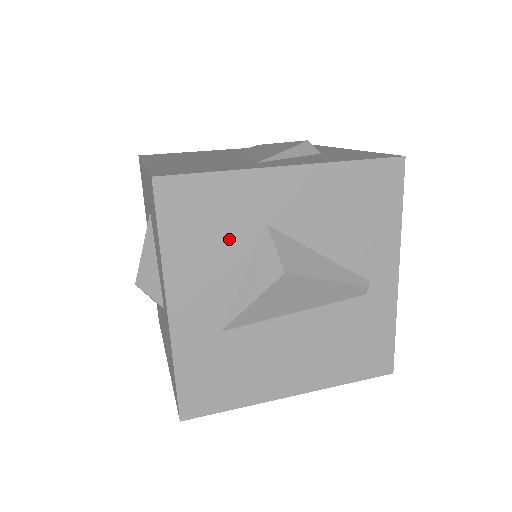
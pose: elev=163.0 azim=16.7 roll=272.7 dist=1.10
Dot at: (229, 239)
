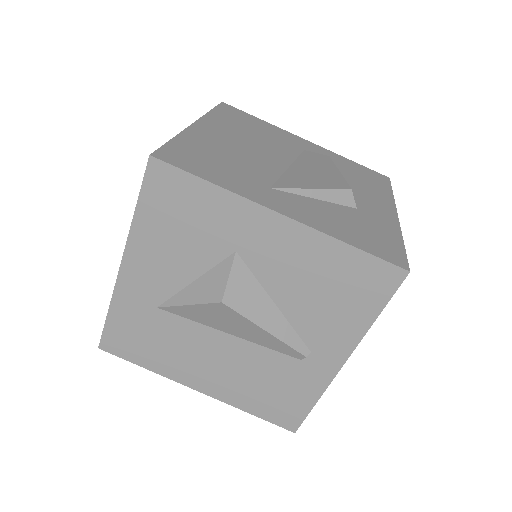
Dot at: (196, 243)
